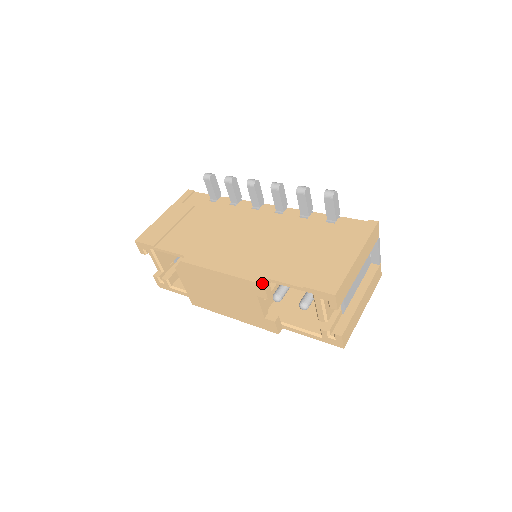
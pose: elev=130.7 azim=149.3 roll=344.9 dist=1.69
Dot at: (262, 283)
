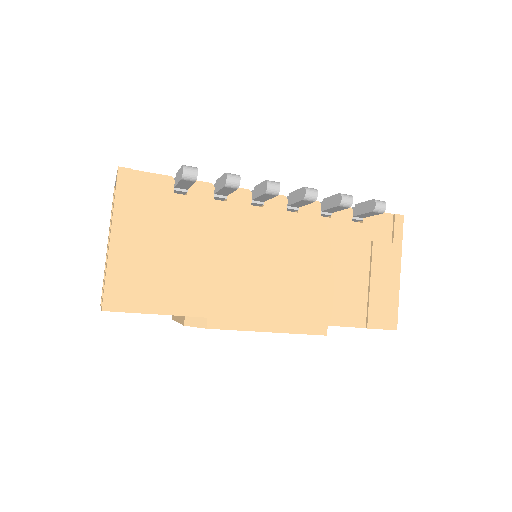
Dot at: (325, 334)
